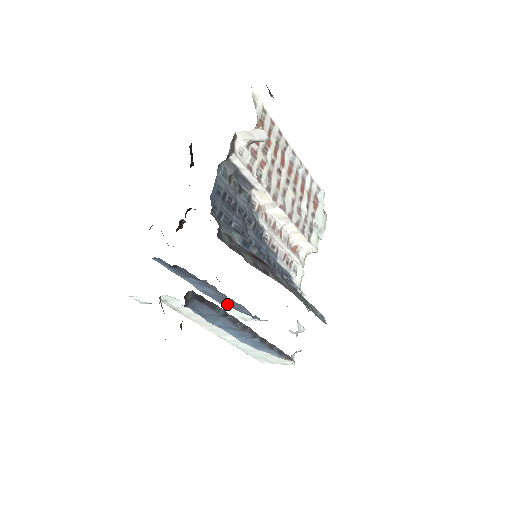
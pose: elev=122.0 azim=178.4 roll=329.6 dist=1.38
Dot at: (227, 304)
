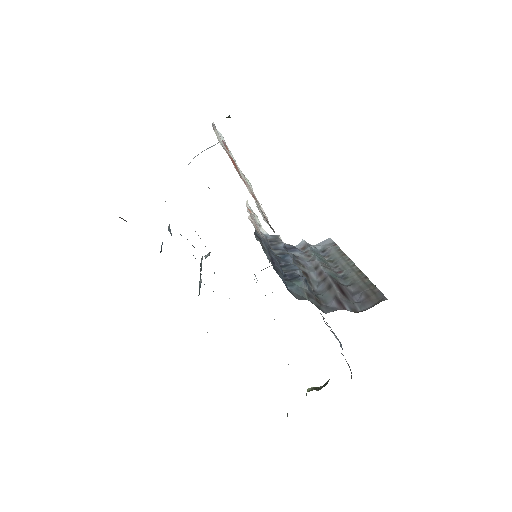
Dot at: occluded
